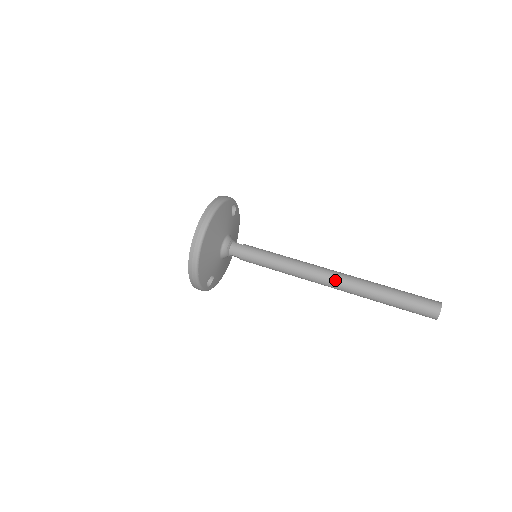
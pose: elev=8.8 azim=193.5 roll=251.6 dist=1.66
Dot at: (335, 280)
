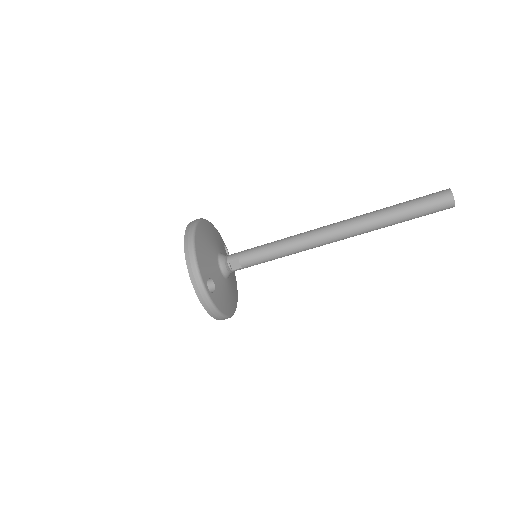
Dot at: (339, 223)
